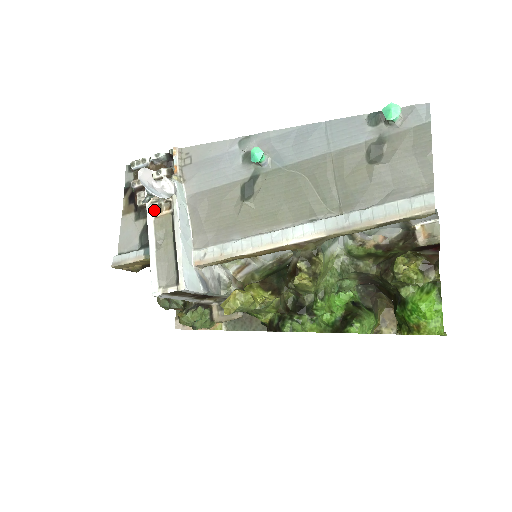
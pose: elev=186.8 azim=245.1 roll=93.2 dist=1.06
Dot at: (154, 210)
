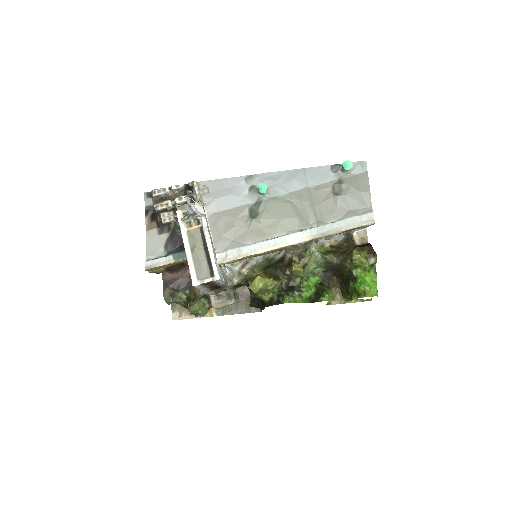
Dot at: (185, 226)
